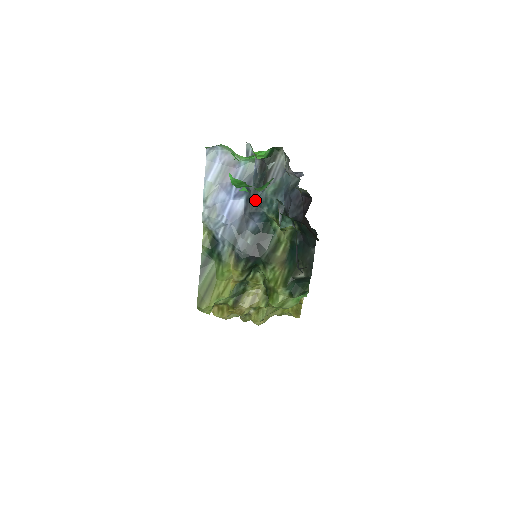
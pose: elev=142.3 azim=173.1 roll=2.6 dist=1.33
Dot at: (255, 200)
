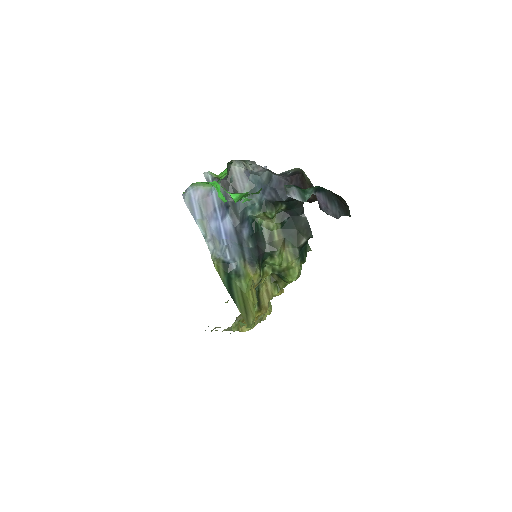
Dot at: (238, 211)
